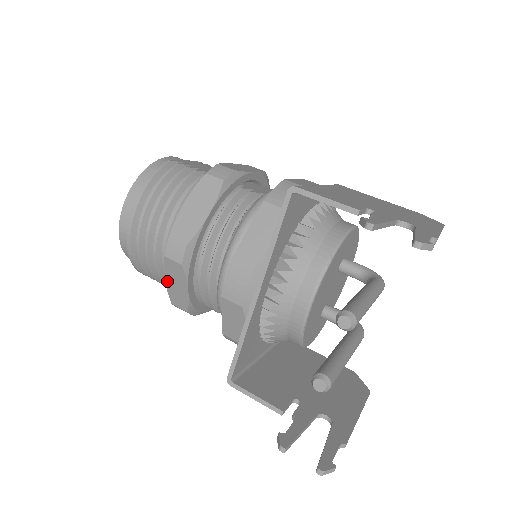
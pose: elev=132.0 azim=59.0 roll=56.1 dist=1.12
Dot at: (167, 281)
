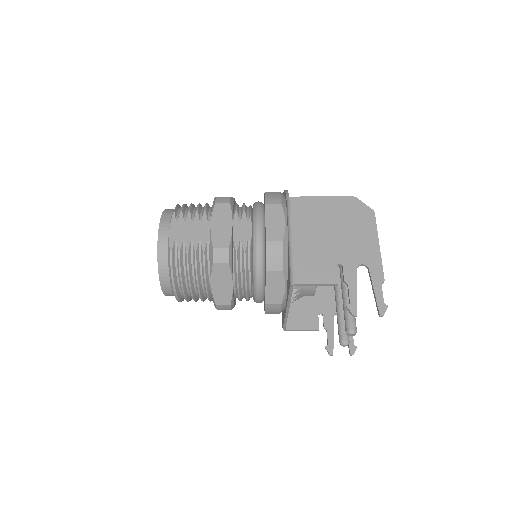
Dot at: occluded
